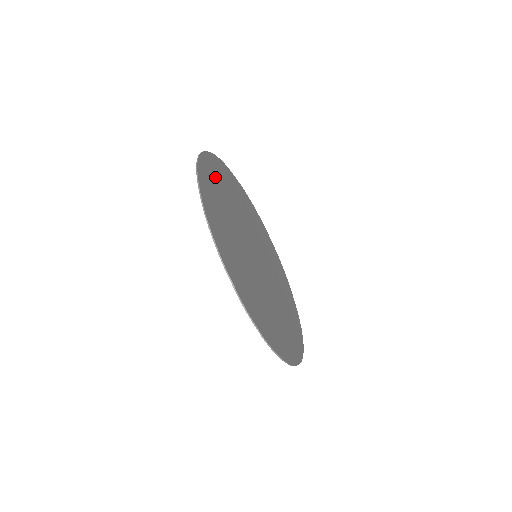
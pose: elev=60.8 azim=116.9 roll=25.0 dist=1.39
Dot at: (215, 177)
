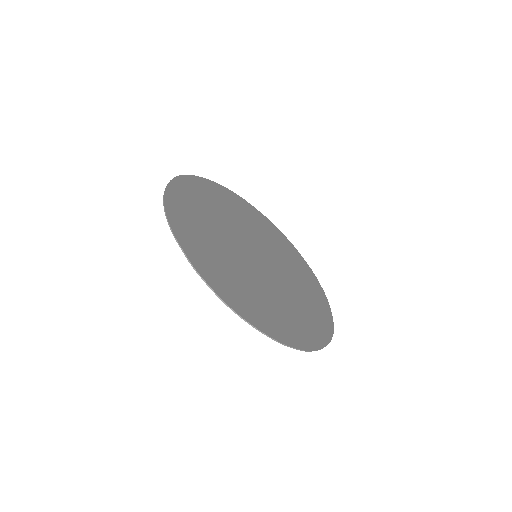
Dot at: (206, 193)
